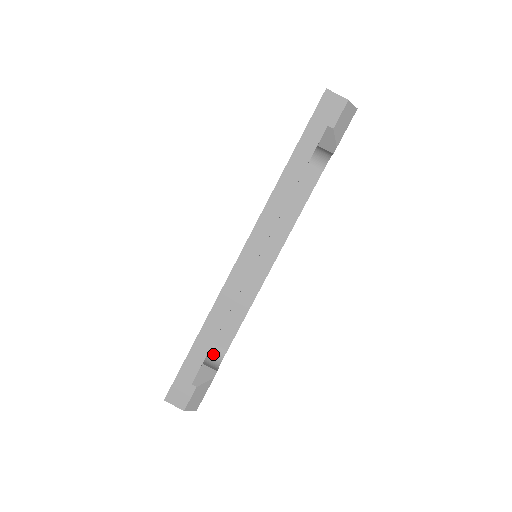
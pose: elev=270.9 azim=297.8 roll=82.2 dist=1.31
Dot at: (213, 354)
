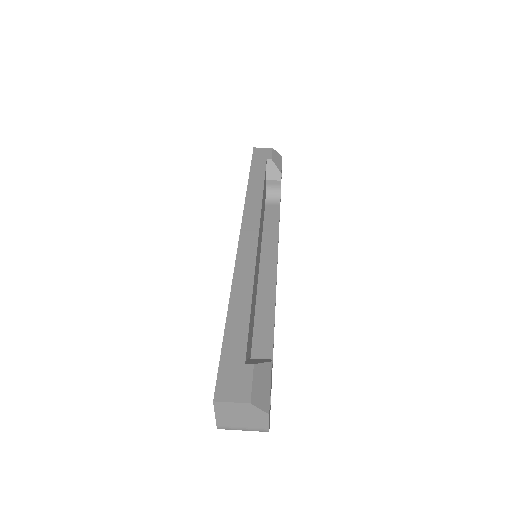
Dot at: occluded
